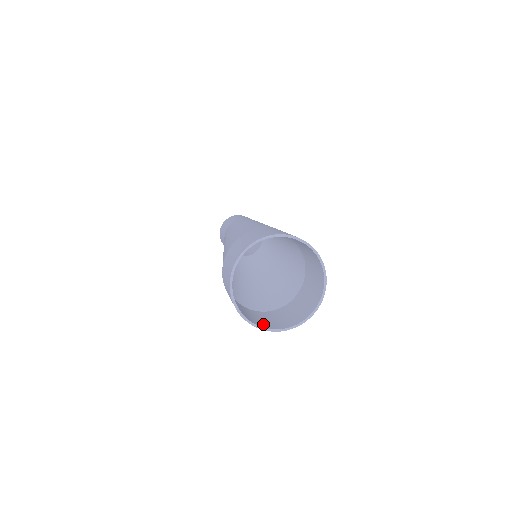
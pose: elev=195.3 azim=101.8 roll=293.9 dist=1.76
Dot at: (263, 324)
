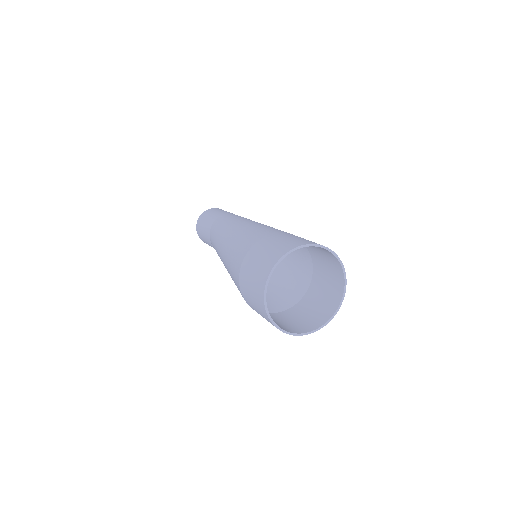
Dot at: (291, 329)
